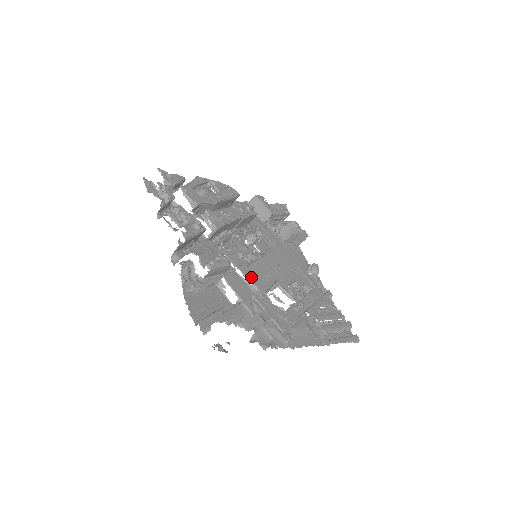
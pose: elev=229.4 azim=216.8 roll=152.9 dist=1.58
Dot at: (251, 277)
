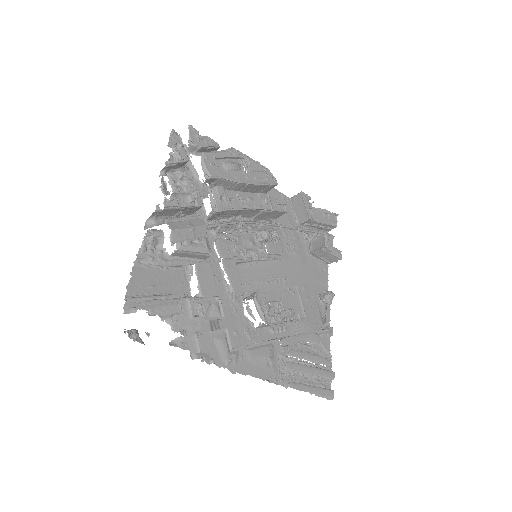
Dot at: (233, 276)
